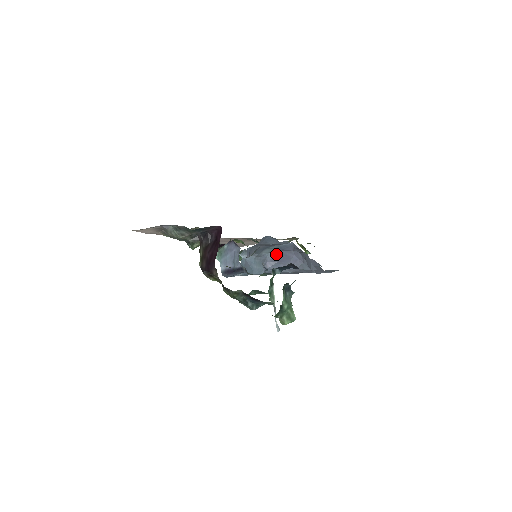
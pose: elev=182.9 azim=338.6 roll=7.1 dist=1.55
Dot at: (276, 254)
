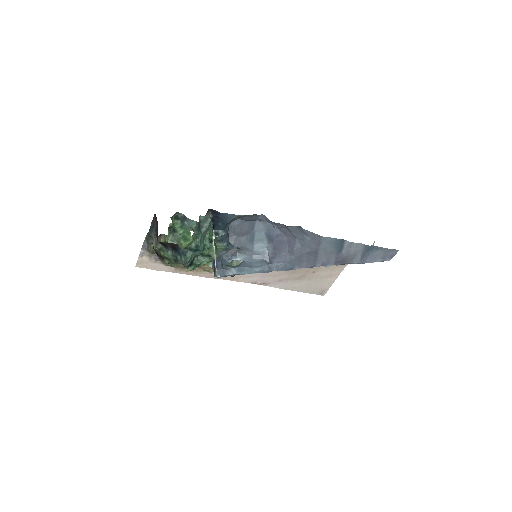
Dot at: (272, 245)
